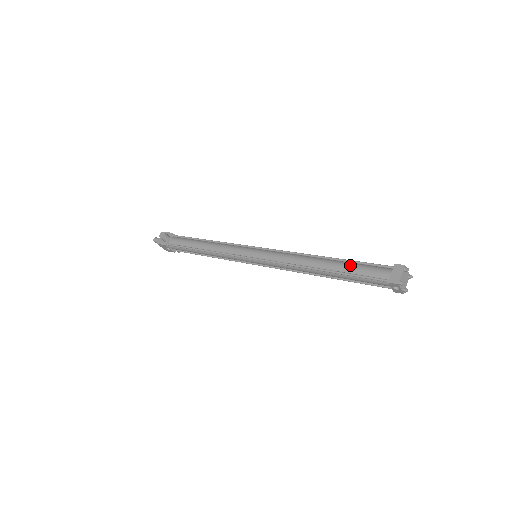
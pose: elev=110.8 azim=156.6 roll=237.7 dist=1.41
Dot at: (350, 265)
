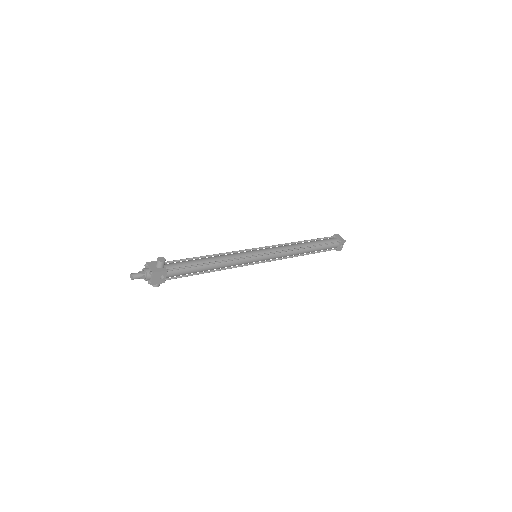
Dot at: (318, 241)
